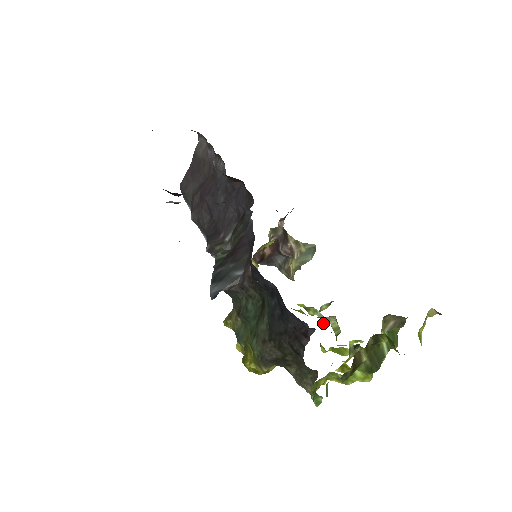
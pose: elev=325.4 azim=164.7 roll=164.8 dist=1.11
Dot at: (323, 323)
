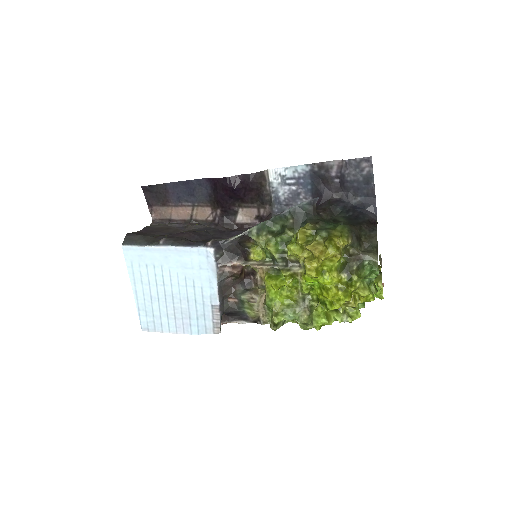
Dot at: (312, 300)
